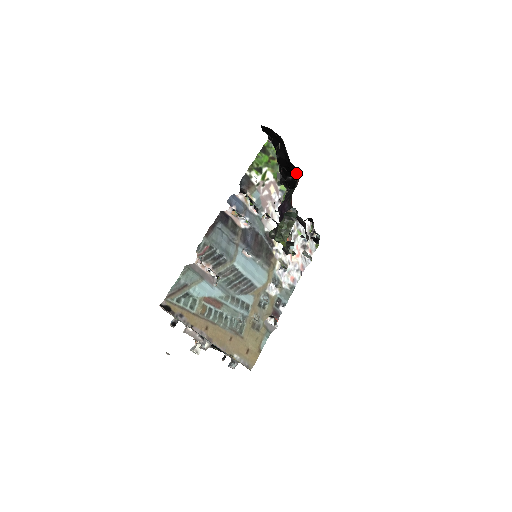
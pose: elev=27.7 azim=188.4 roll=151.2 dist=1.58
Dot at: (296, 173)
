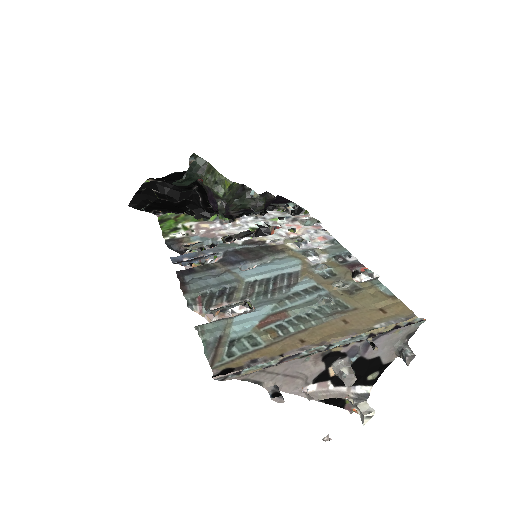
Dot at: occluded
